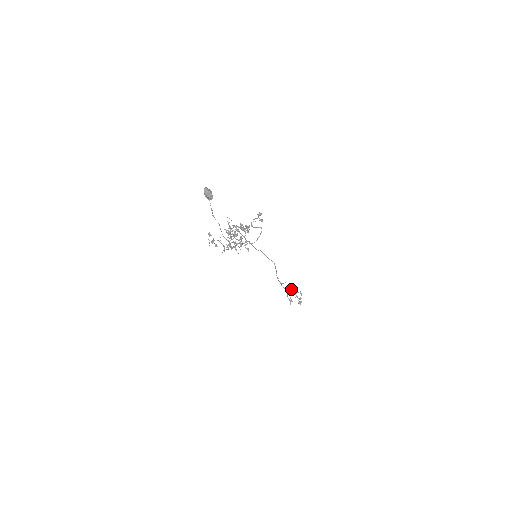
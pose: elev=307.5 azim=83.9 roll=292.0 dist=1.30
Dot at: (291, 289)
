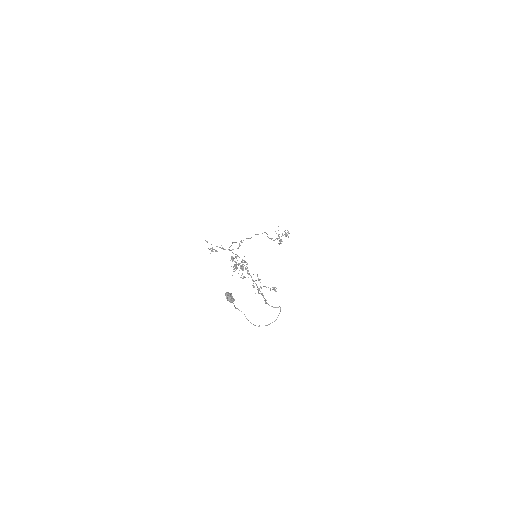
Dot at: occluded
